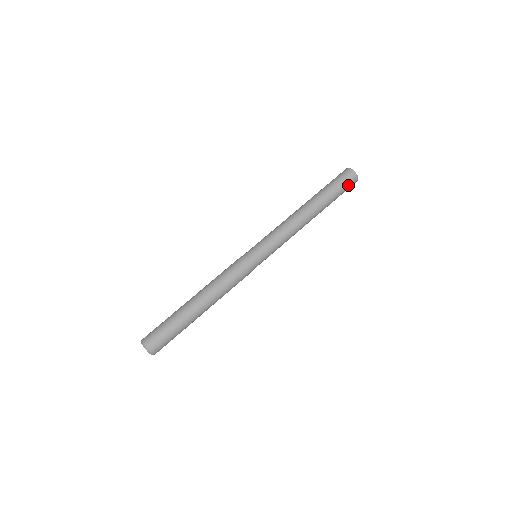
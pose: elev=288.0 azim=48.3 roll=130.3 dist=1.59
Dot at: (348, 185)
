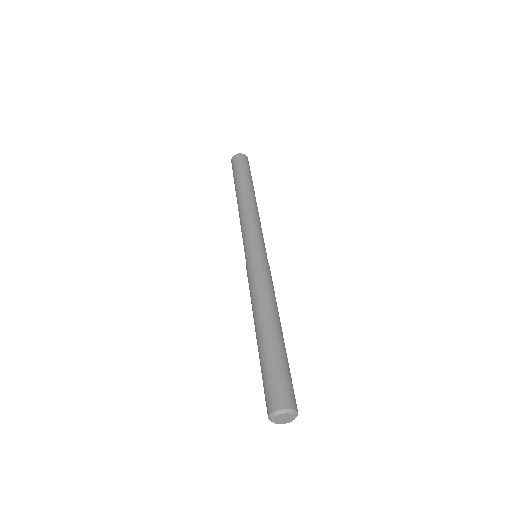
Dot at: occluded
